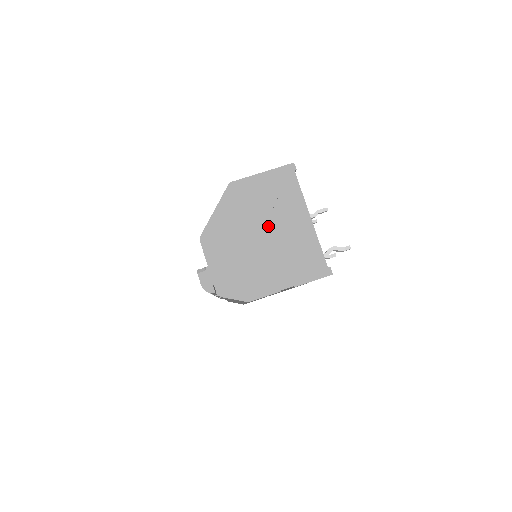
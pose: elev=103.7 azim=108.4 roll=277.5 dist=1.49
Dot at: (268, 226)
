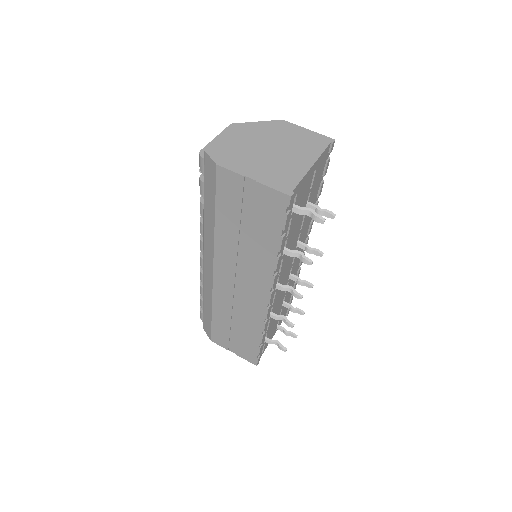
Dot at: (280, 148)
